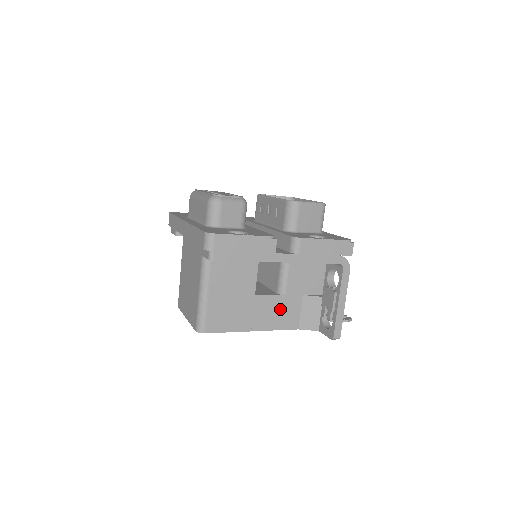
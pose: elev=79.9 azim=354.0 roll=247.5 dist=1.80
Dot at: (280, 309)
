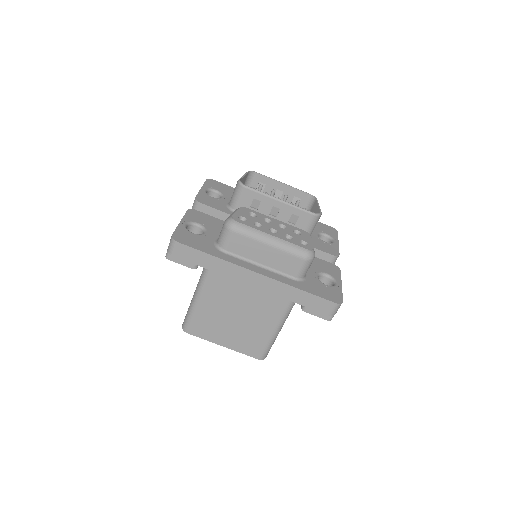
Dot at: occluded
